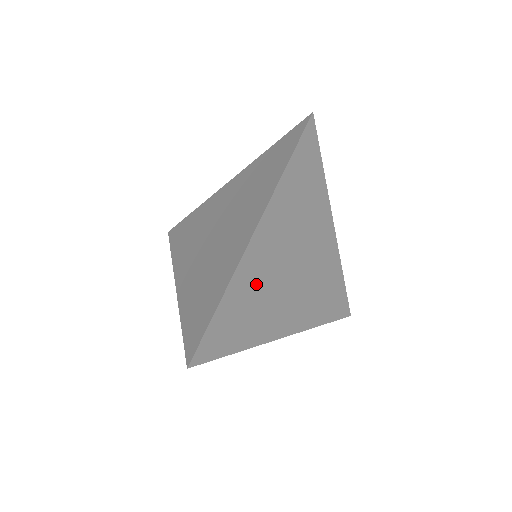
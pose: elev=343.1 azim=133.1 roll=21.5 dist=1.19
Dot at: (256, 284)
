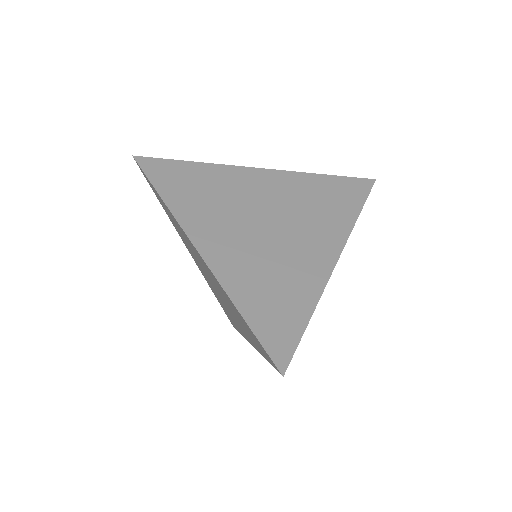
Dot at: (226, 188)
